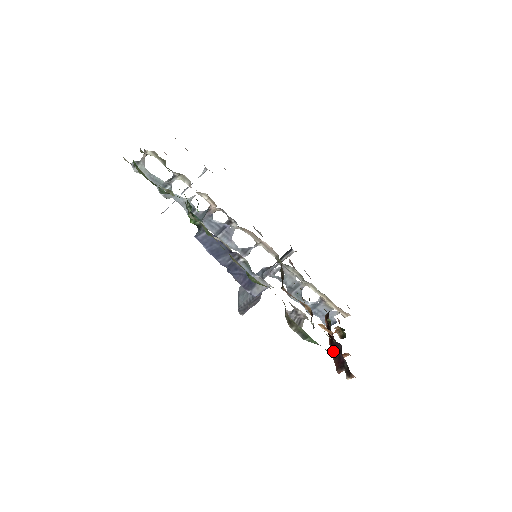
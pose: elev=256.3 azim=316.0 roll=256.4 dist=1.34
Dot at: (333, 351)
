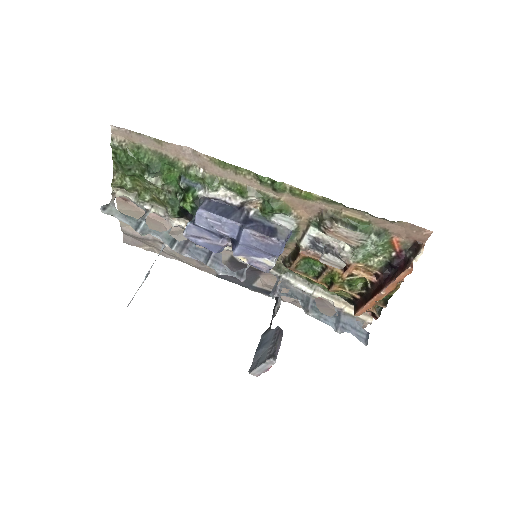
Dot at: (389, 281)
